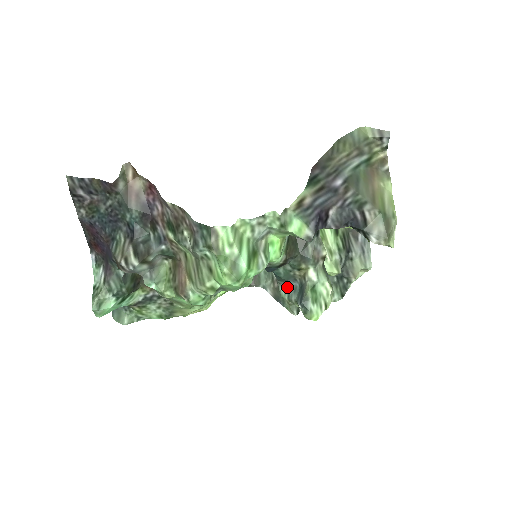
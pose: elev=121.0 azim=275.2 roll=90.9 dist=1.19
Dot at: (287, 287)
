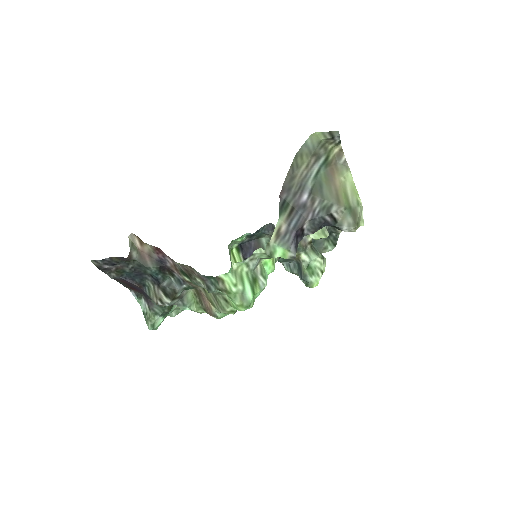
Dot at: (288, 264)
